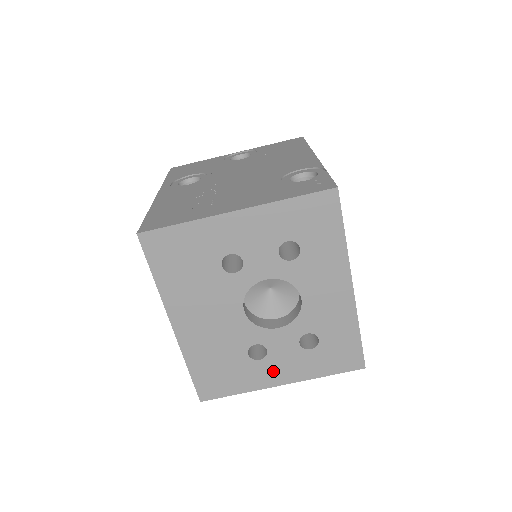
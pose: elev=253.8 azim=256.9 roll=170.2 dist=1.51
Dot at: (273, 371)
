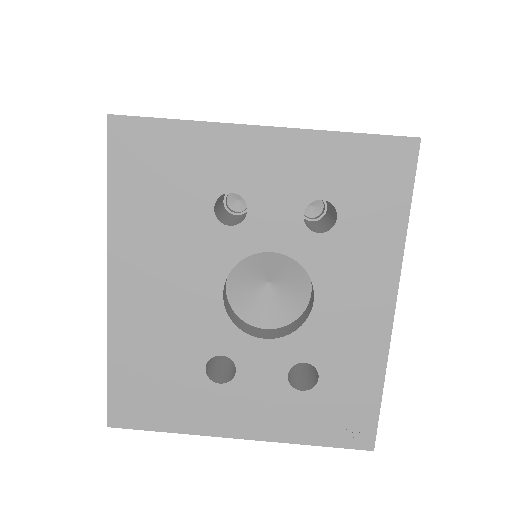
Dot at: (234, 410)
